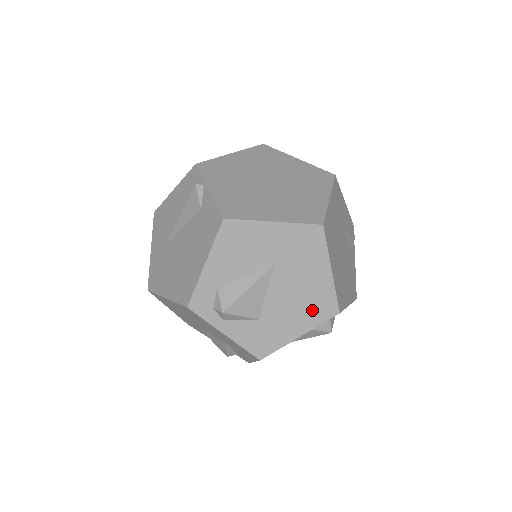
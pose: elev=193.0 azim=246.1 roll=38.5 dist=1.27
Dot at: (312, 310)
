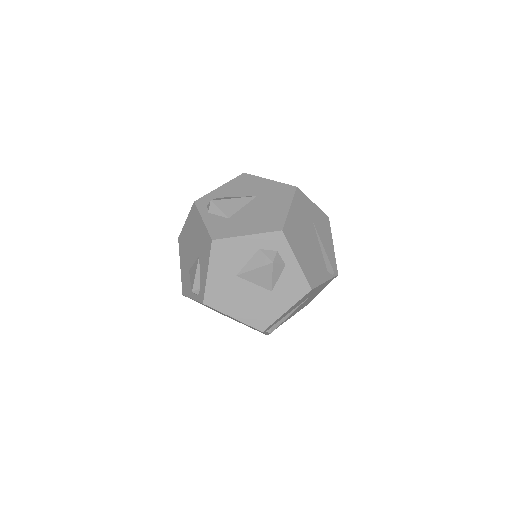
Dot at: (265, 223)
